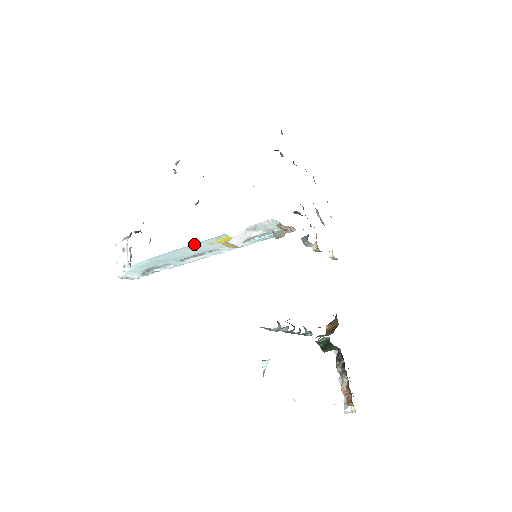
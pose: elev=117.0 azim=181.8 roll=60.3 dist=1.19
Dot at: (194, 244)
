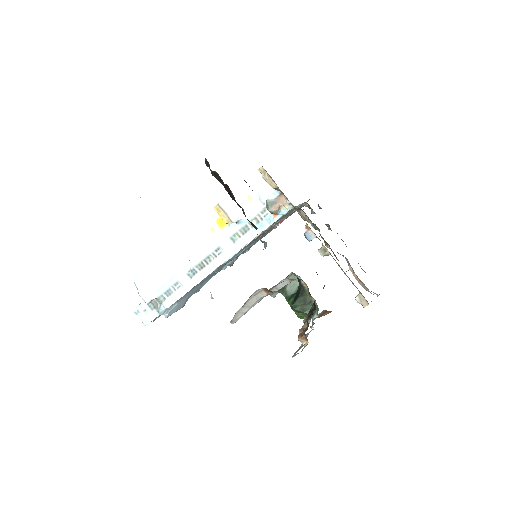
Dot at: (197, 228)
